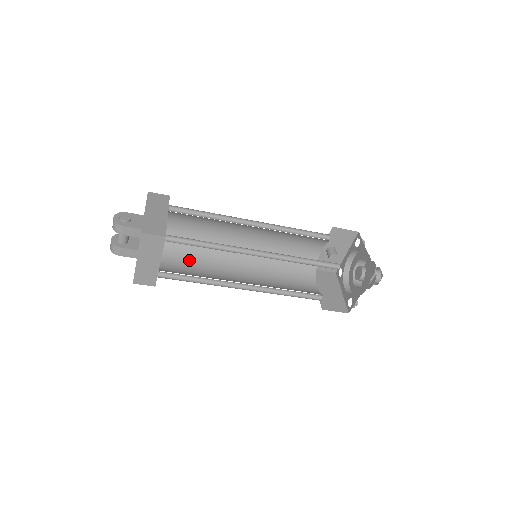
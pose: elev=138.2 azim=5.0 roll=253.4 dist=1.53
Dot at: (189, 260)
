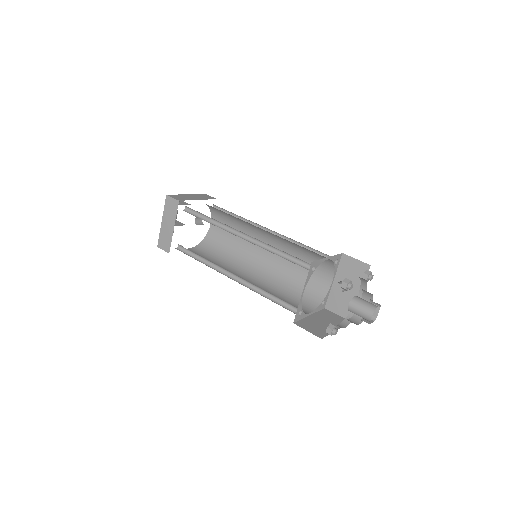
Dot at: (213, 256)
